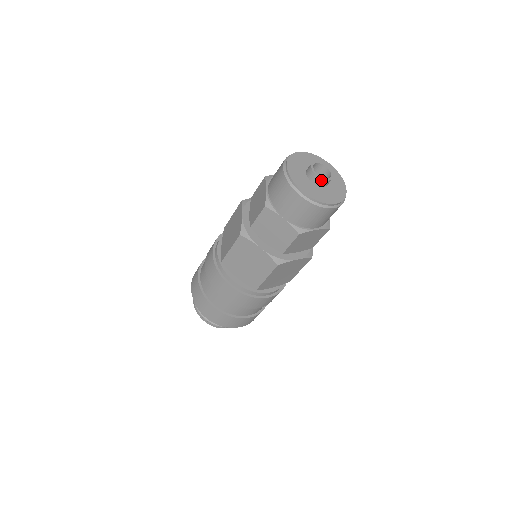
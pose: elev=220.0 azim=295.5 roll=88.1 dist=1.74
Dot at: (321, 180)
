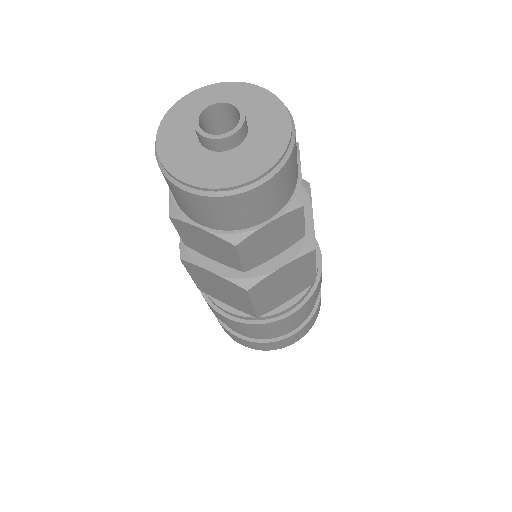
Dot at: (217, 141)
